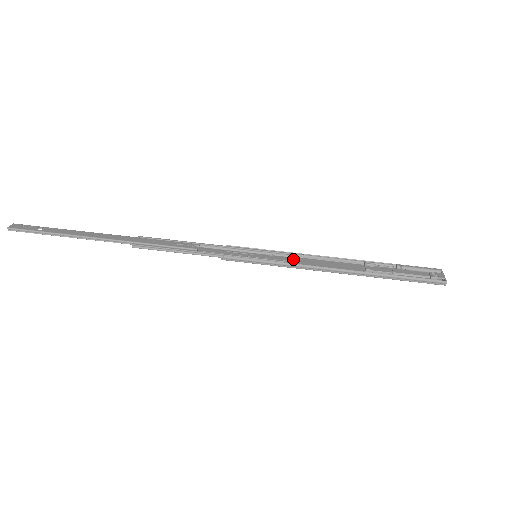
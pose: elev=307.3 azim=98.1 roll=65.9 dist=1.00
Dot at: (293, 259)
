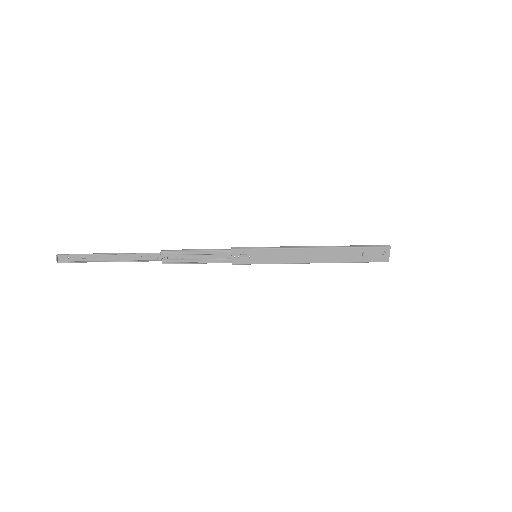
Dot at: (283, 259)
